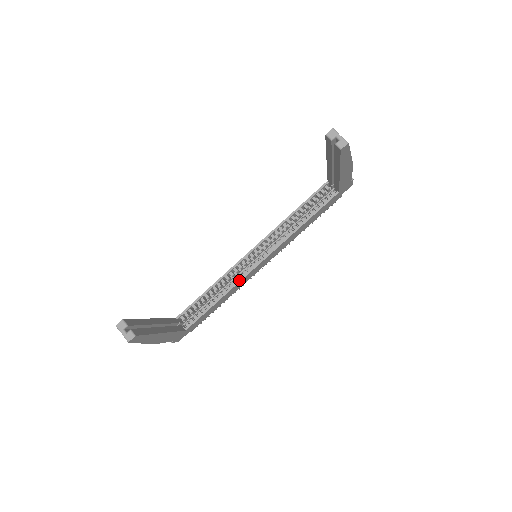
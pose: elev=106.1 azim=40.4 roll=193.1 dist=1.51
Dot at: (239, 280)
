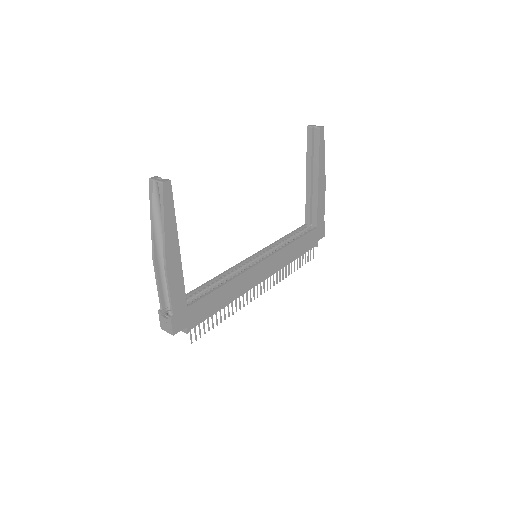
Dot at: (242, 272)
